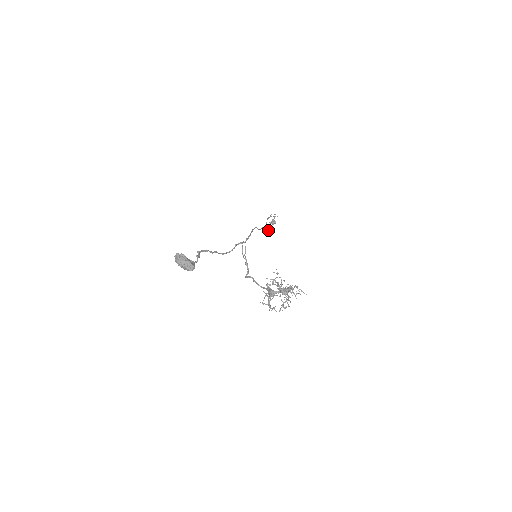
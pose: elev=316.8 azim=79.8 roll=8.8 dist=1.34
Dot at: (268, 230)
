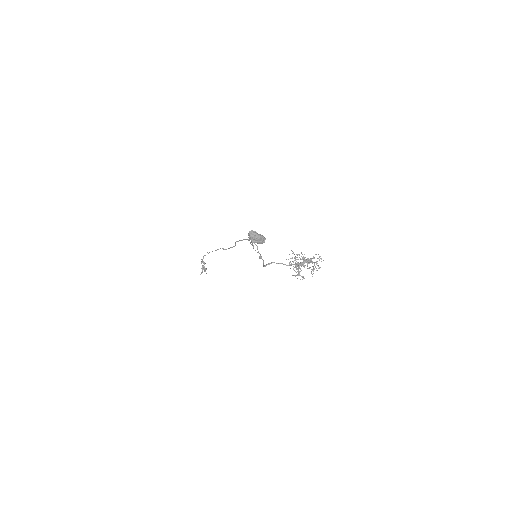
Dot at: (203, 269)
